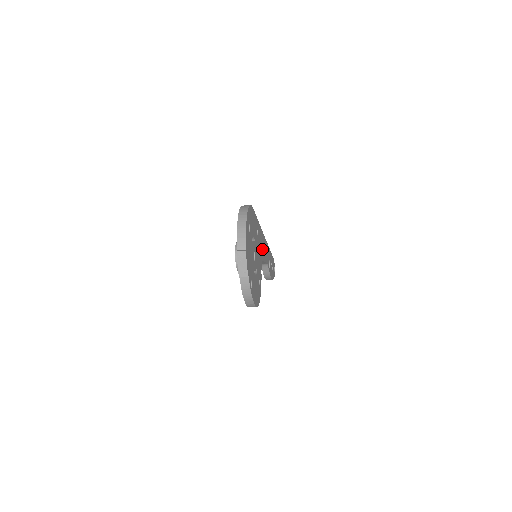
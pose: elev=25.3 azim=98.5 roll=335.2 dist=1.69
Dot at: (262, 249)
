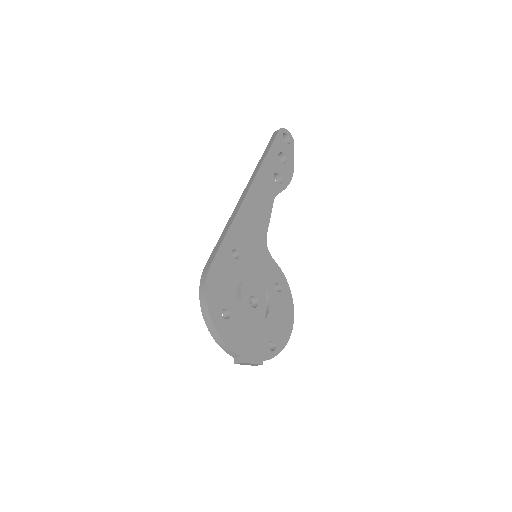
Dot at: (256, 227)
